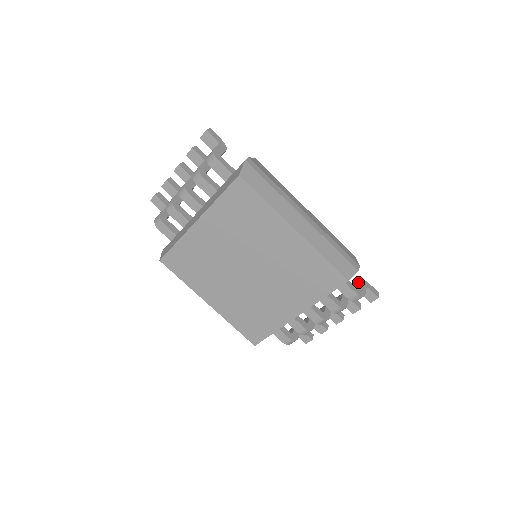
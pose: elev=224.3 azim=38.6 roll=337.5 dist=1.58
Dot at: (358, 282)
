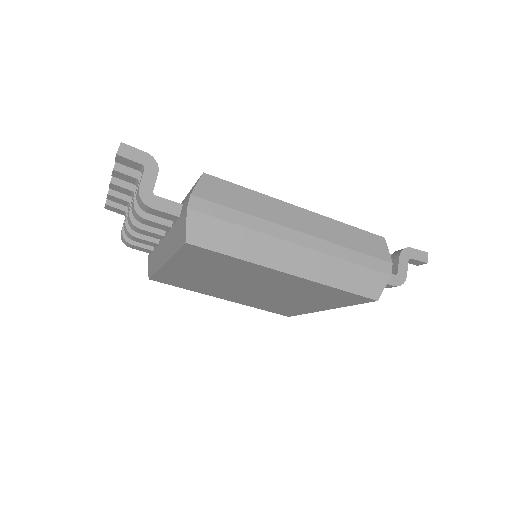
Dot at: (396, 254)
